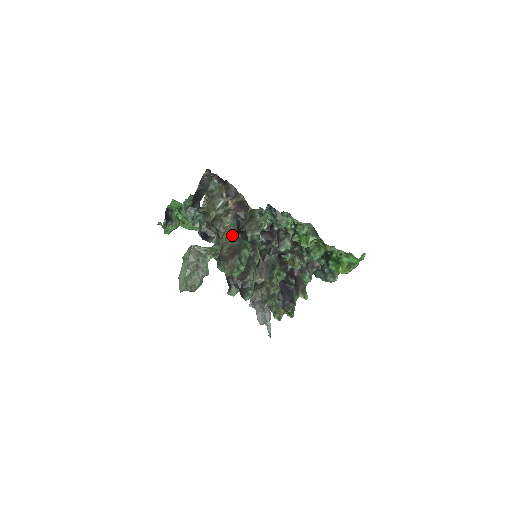
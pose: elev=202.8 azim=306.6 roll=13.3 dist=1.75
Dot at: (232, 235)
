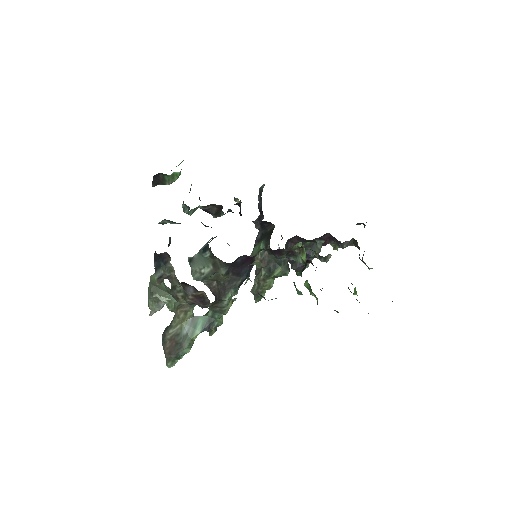
Dot at: (186, 314)
